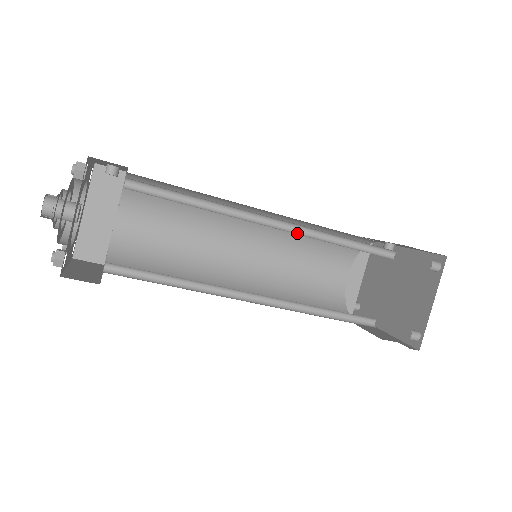
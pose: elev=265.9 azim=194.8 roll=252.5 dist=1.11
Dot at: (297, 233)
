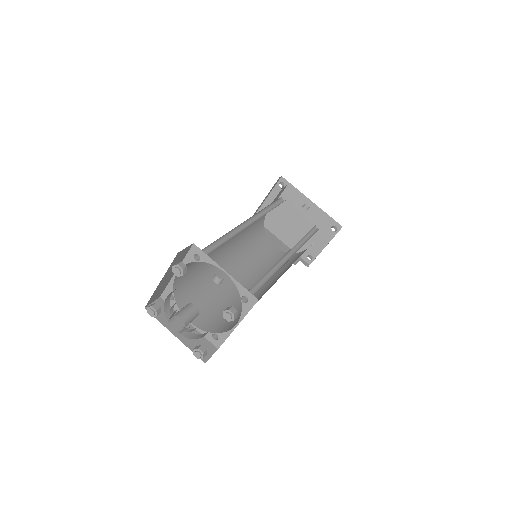
Dot at: (292, 250)
